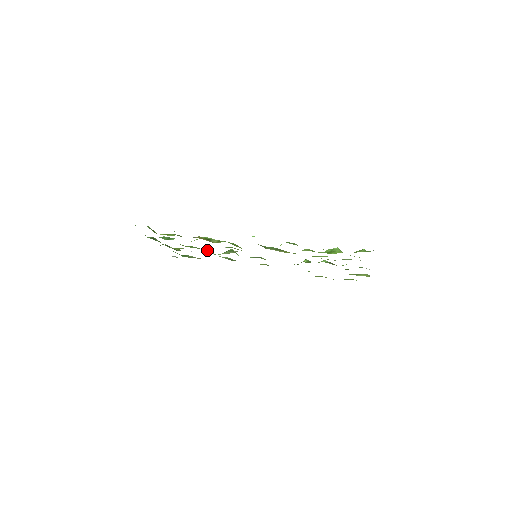
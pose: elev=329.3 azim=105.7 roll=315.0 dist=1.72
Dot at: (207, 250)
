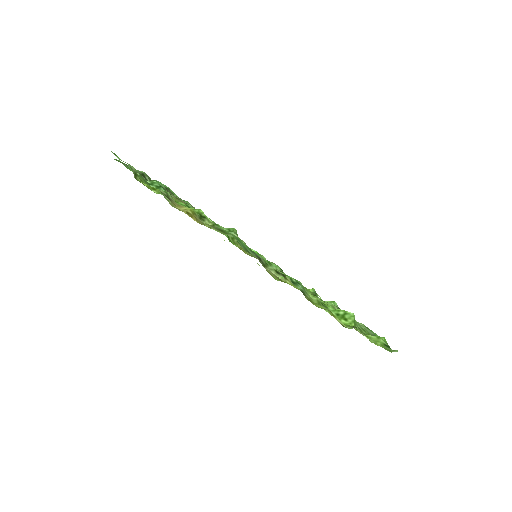
Dot at: occluded
